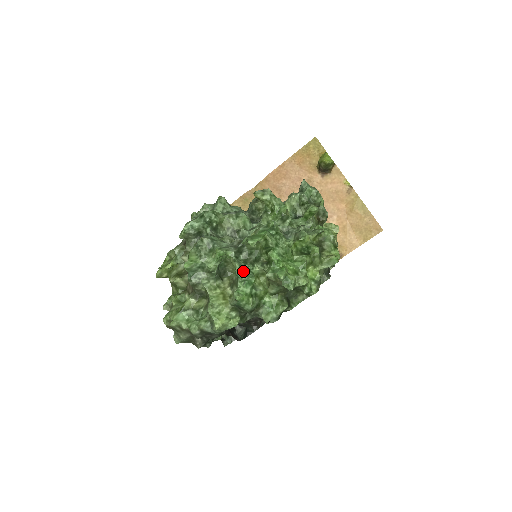
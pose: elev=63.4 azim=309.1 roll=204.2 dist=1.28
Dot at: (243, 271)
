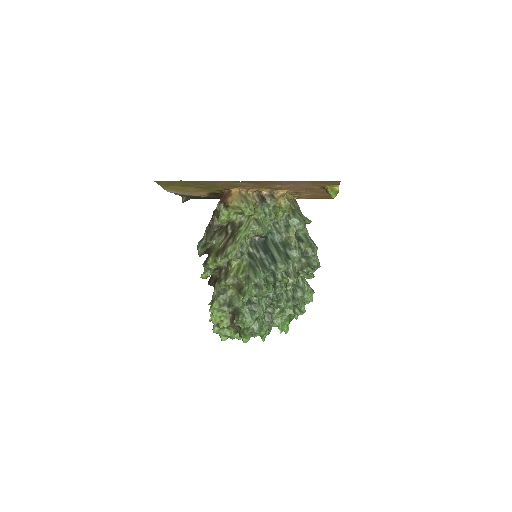
Dot at: (269, 331)
